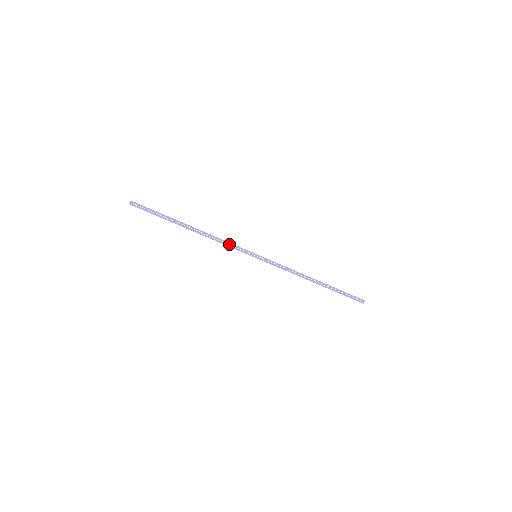
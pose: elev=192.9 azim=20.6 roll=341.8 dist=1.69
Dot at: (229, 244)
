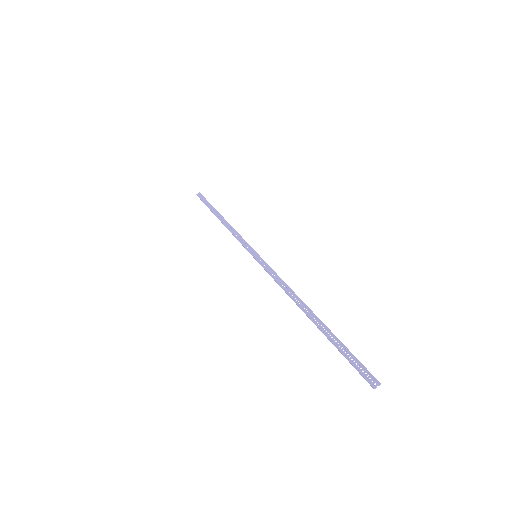
Dot at: (240, 238)
